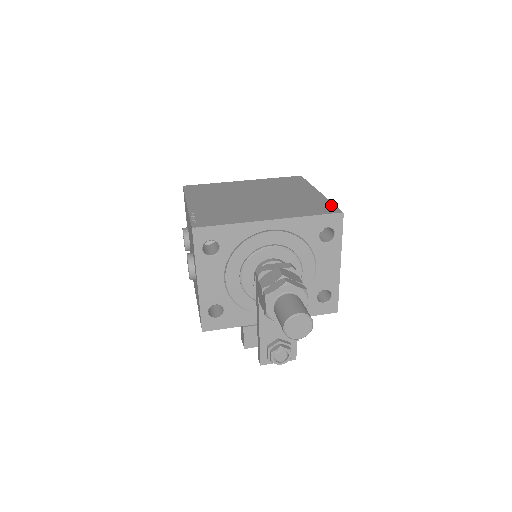
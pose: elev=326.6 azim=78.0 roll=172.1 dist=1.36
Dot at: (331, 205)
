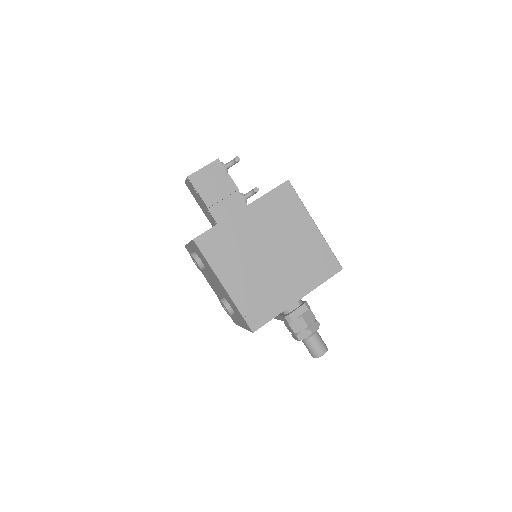
Dot at: (332, 257)
